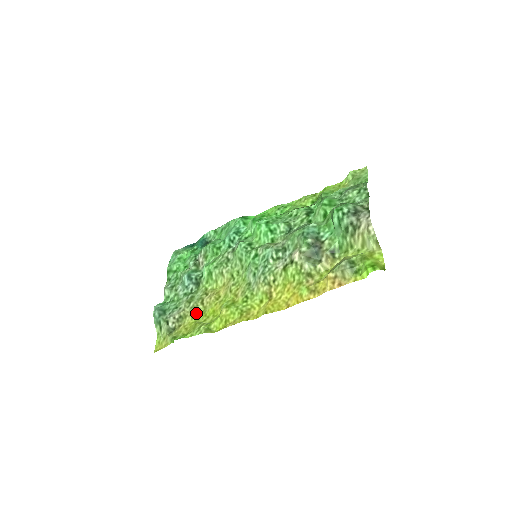
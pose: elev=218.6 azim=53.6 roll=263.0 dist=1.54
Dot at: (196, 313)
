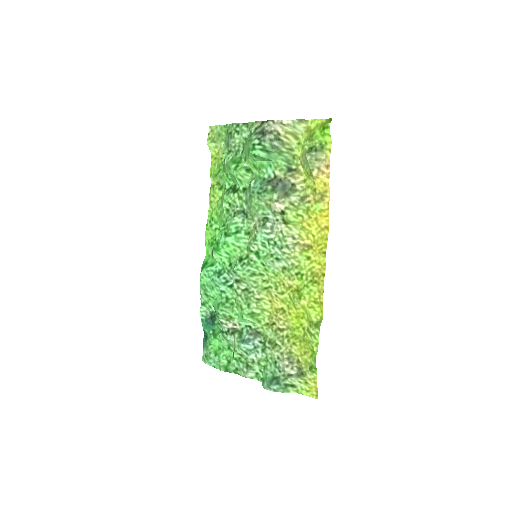
Dot at: (291, 339)
